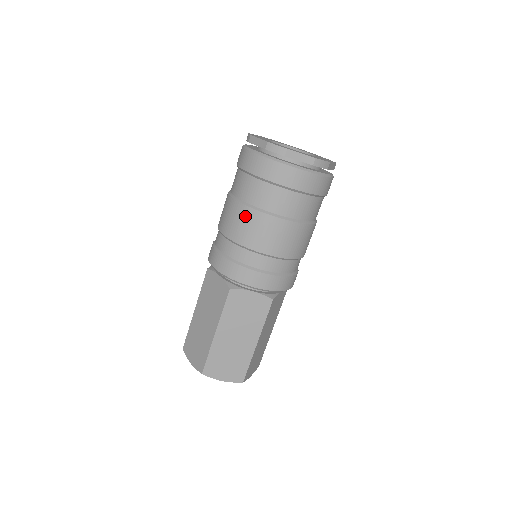
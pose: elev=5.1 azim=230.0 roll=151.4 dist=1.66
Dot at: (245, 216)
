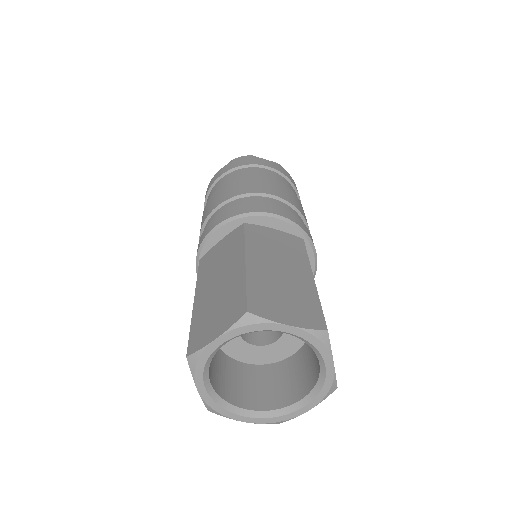
Dot at: (234, 183)
